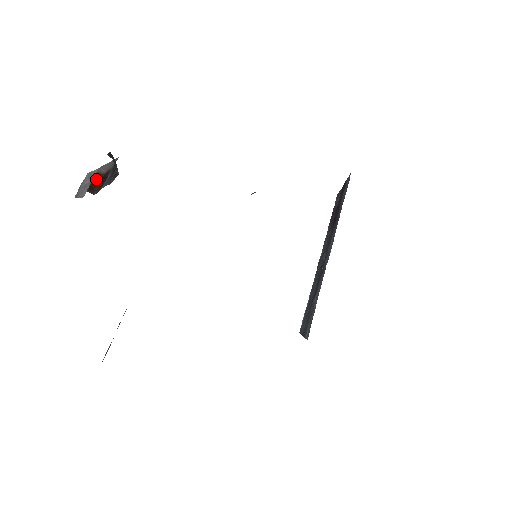
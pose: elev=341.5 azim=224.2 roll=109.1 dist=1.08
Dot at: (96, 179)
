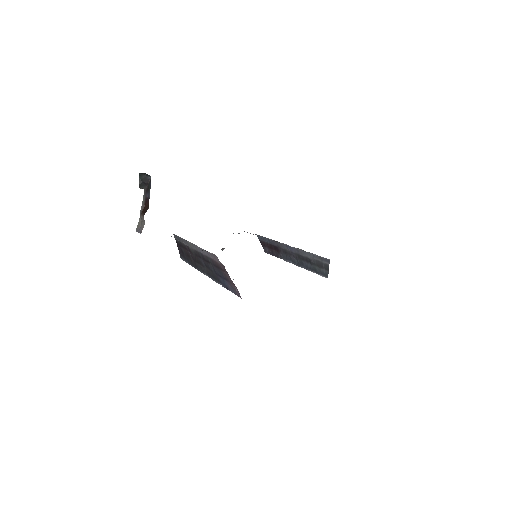
Dot at: (143, 210)
